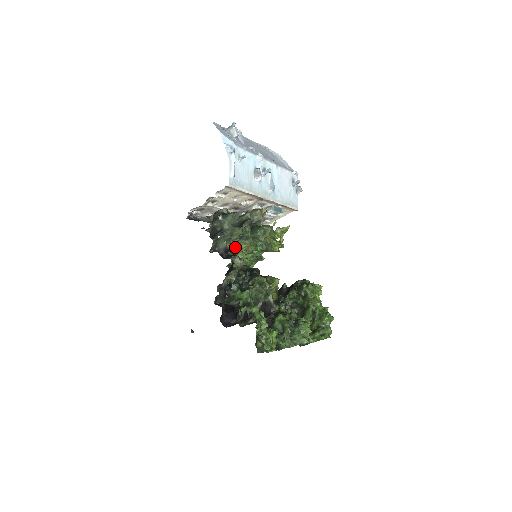
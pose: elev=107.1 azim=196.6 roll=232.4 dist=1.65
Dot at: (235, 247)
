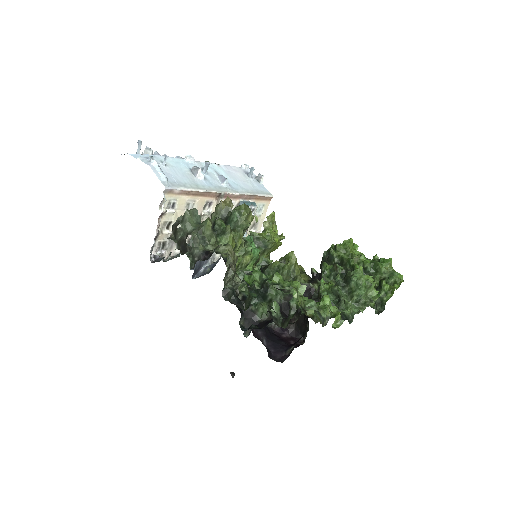
Dot at: occluded
